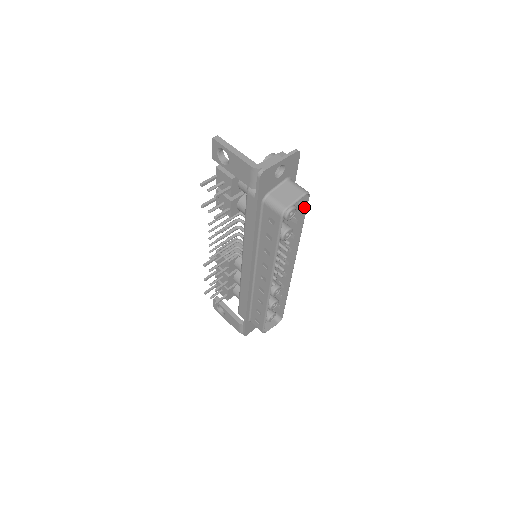
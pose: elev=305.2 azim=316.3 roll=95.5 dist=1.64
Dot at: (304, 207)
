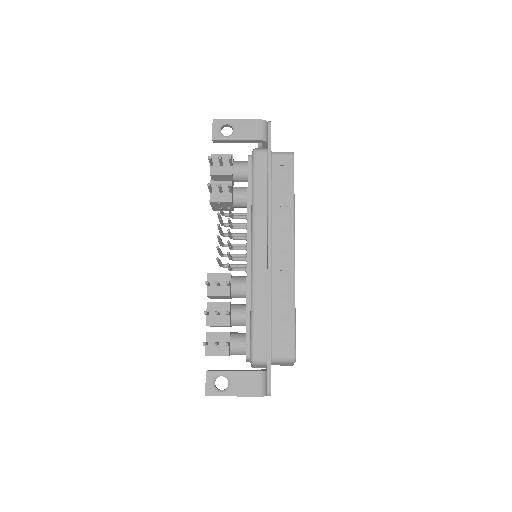
Dot at: occluded
